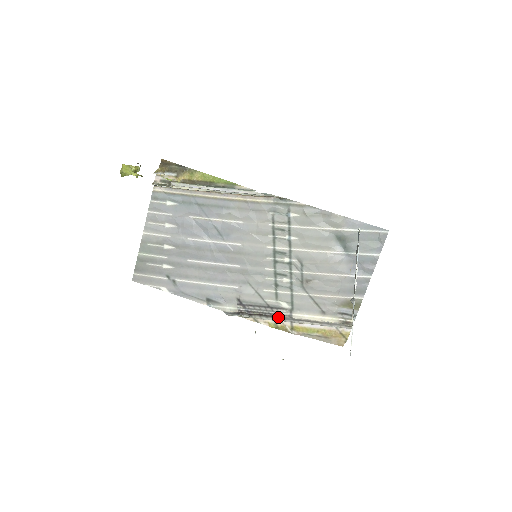
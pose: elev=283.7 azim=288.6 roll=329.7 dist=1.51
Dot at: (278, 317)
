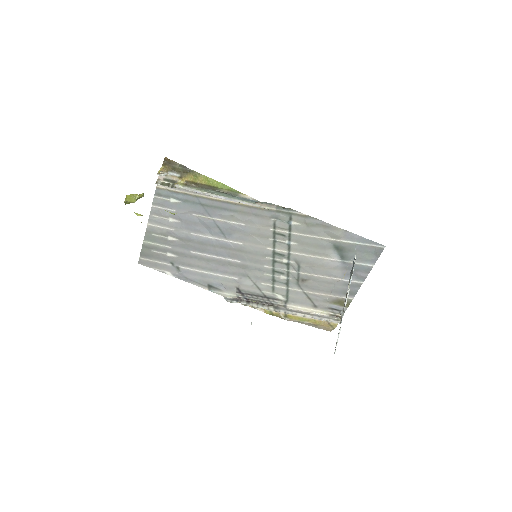
Dot at: (273, 306)
